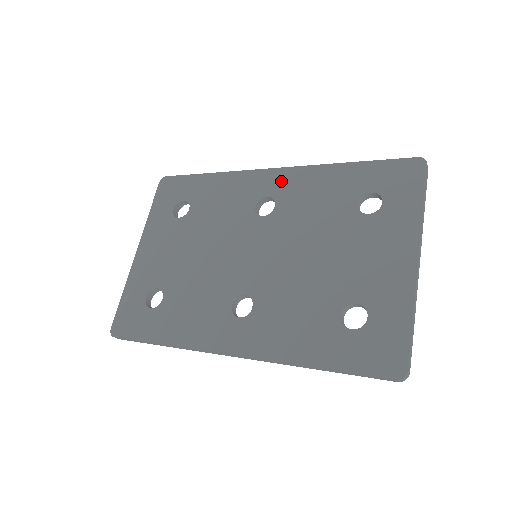
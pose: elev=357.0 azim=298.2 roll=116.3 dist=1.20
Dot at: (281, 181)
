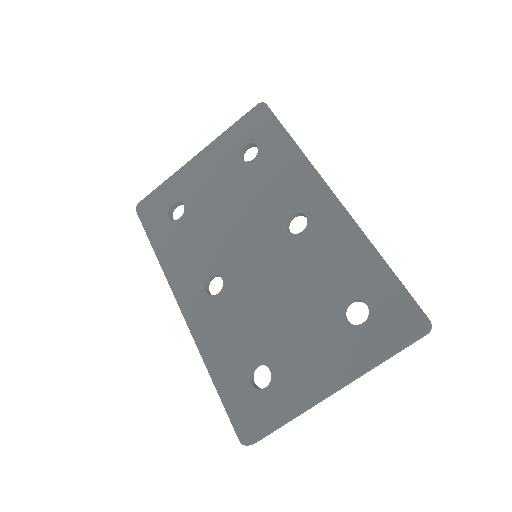
Dot at: (327, 214)
